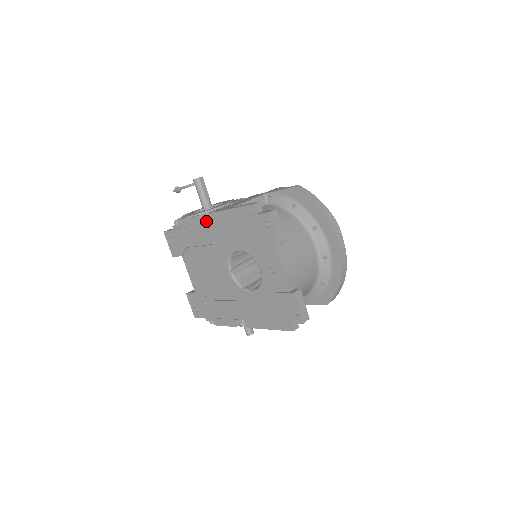
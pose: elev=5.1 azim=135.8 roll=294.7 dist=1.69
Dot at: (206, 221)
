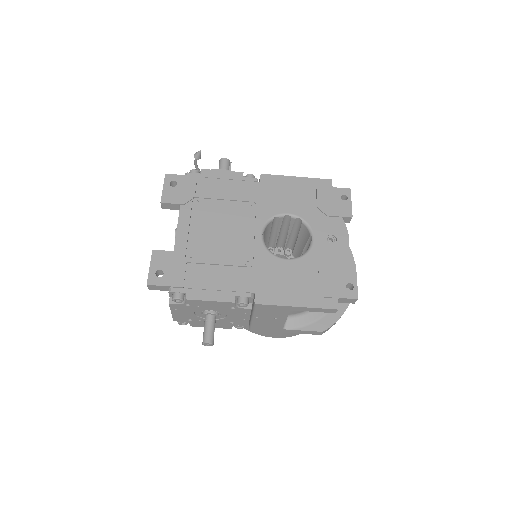
Dot at: (254, 179)
